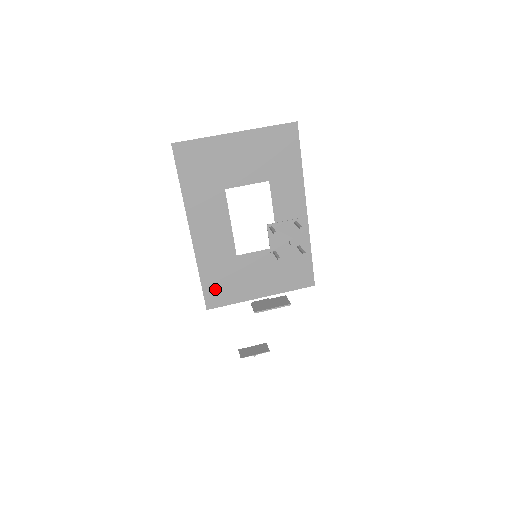
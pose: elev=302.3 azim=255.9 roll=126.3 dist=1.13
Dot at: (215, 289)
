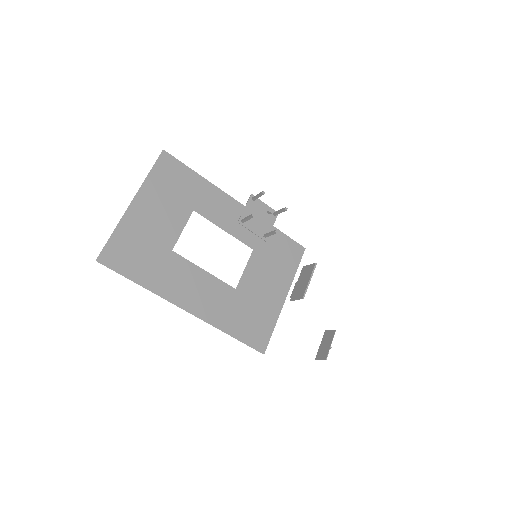
Dot at: (251, 332)
